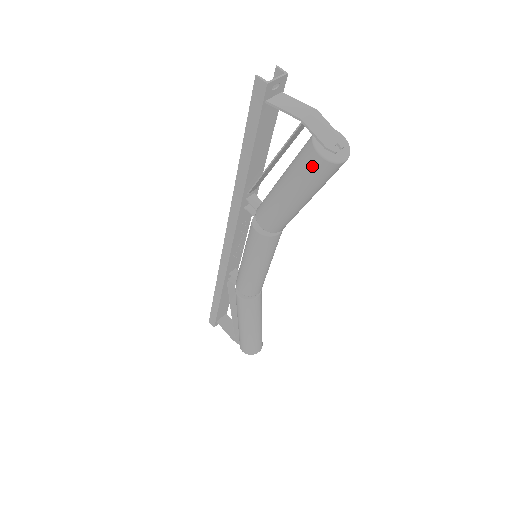
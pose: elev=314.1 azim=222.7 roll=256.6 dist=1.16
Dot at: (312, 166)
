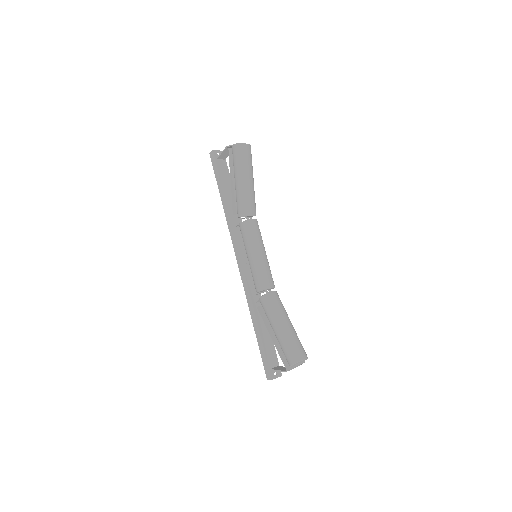
Dot at: (235, 153)
